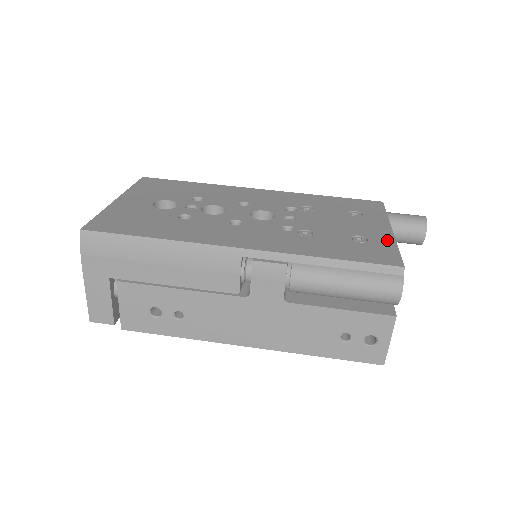
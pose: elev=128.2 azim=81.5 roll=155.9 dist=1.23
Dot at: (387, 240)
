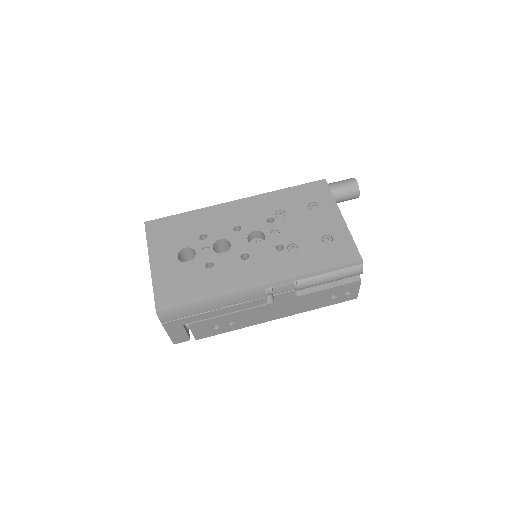
Dot at: (344, 233)
